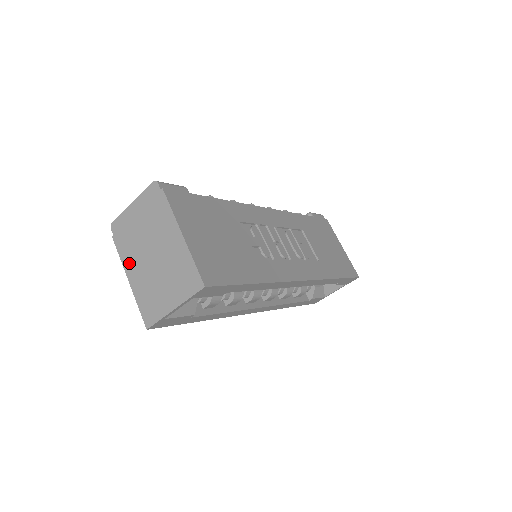
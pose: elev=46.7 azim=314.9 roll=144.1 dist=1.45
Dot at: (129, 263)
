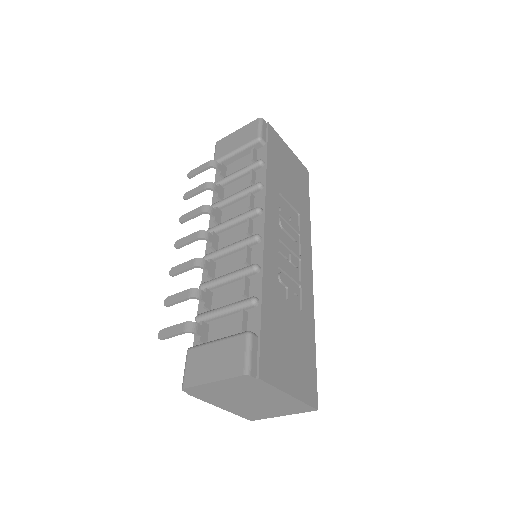
Dot at: (219, 403)
